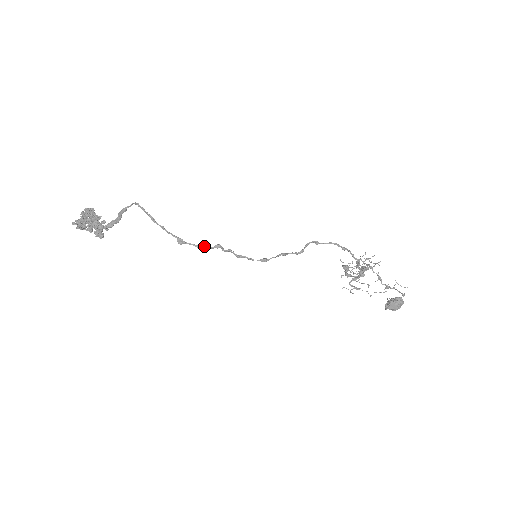
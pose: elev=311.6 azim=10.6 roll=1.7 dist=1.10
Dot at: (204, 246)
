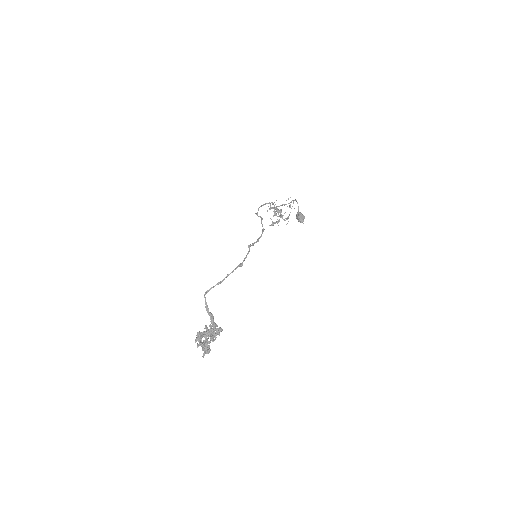
Dot at: (247, 253)
